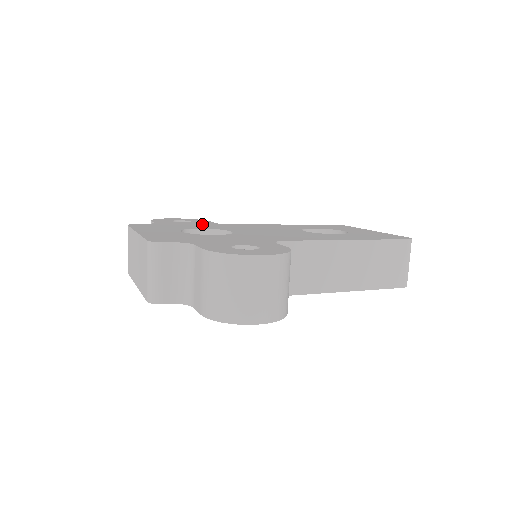
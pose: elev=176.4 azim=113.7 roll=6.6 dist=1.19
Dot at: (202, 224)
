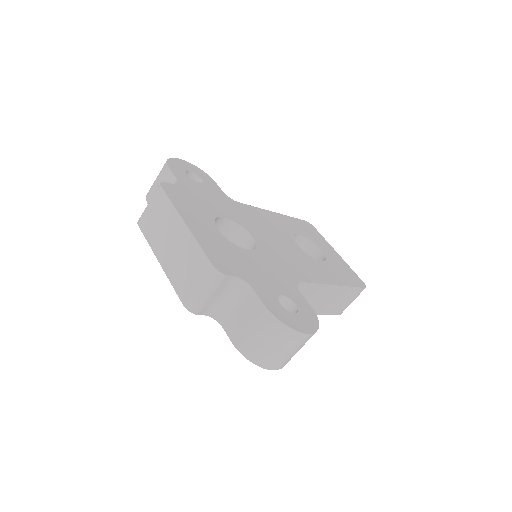
Dot at: (217, 197)
